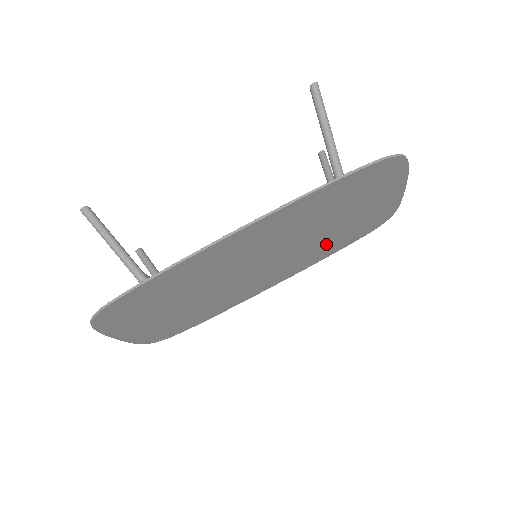
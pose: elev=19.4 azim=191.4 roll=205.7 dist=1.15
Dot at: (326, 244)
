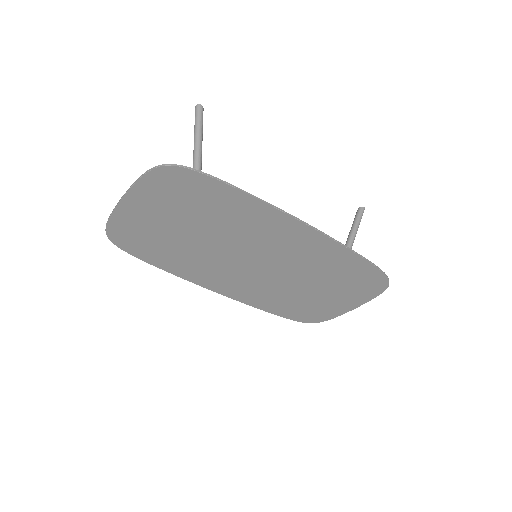
Dot at: (281, 298)
